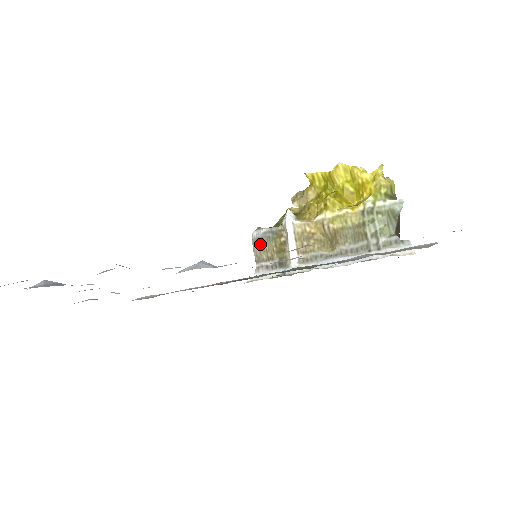
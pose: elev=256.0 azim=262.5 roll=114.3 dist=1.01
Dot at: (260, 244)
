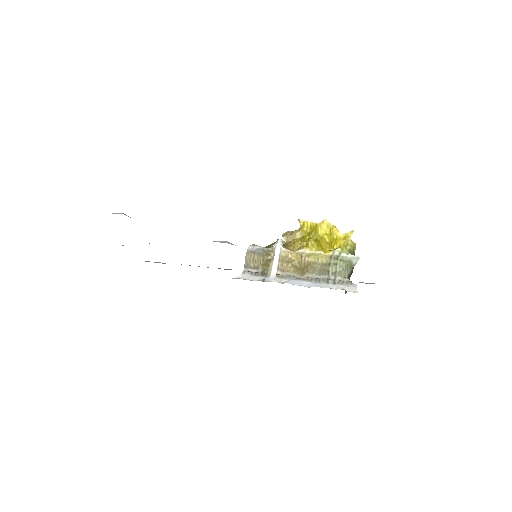
Dot at: (252, 256)
